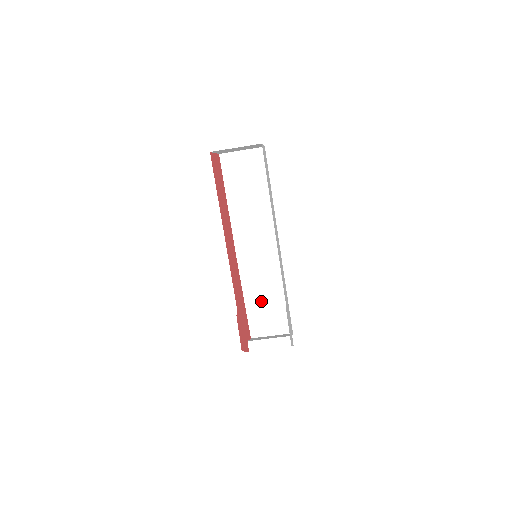
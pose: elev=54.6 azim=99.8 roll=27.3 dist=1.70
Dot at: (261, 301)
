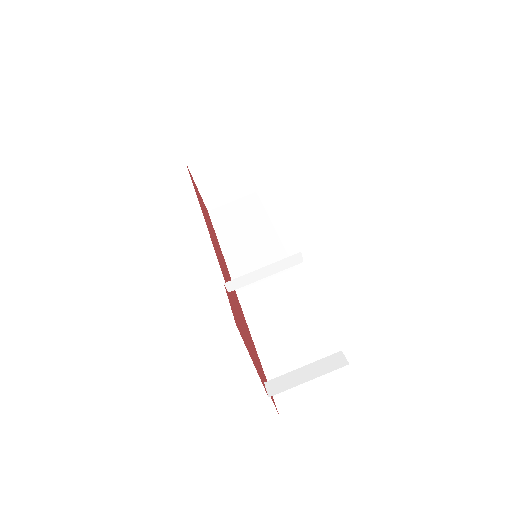
Dot at: (284, 345)
